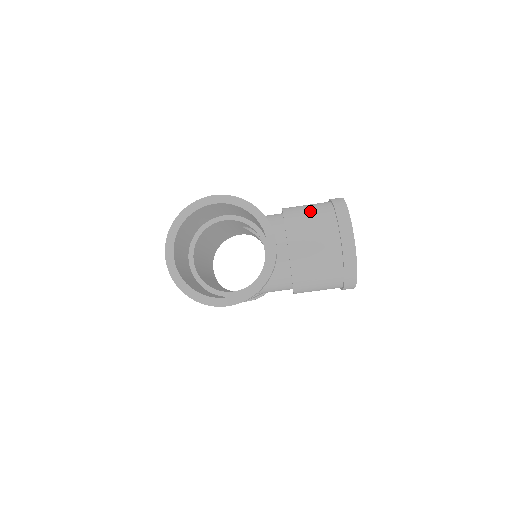
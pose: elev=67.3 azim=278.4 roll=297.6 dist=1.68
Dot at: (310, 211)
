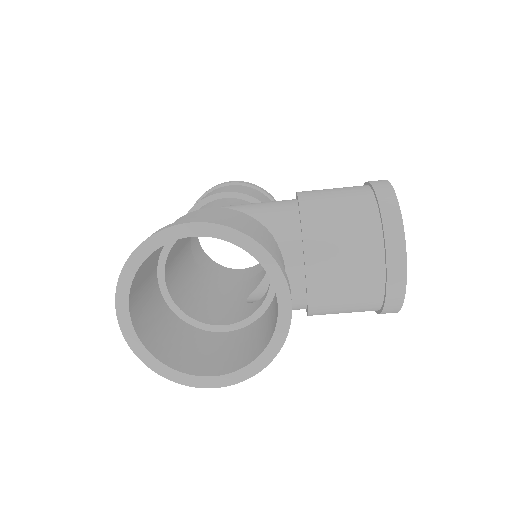
Dot at: (342, 212)
